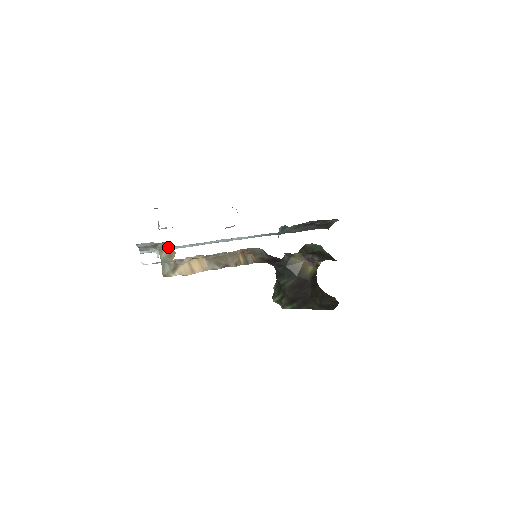
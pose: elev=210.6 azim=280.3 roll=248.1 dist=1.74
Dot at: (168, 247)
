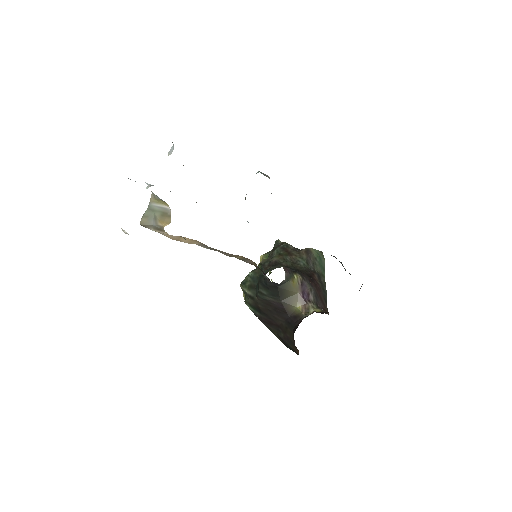
Dot at: (166, 205)
